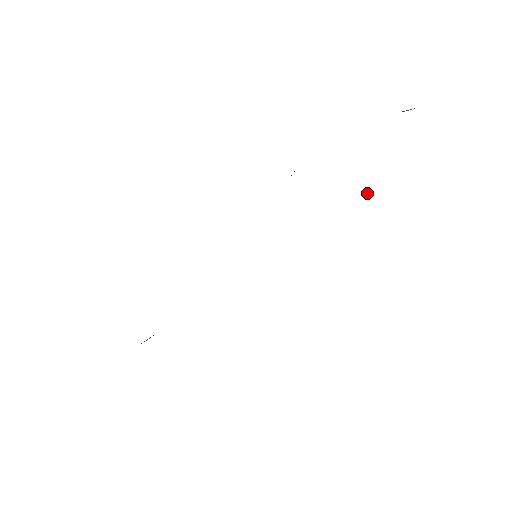
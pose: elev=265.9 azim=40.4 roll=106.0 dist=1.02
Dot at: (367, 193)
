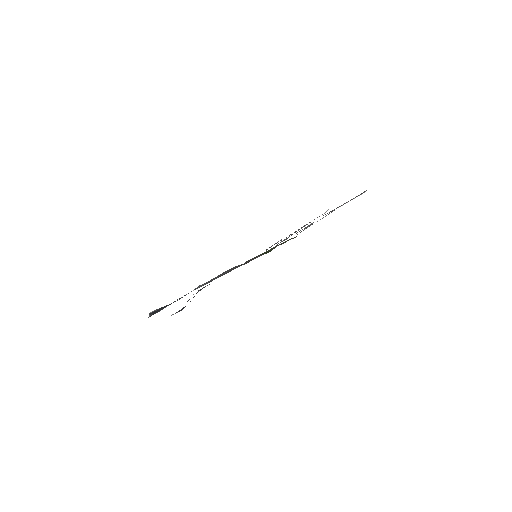
Dot at: (328, 214)
